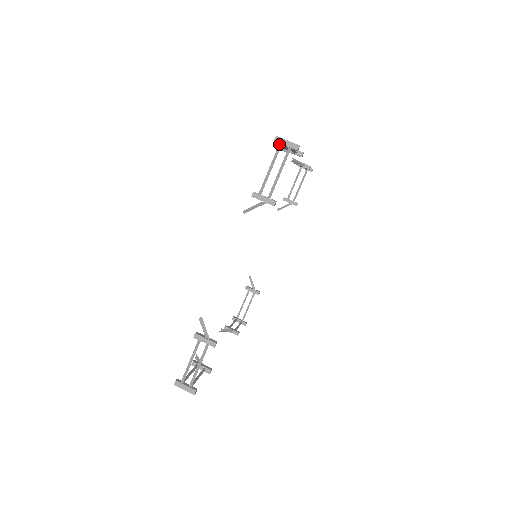
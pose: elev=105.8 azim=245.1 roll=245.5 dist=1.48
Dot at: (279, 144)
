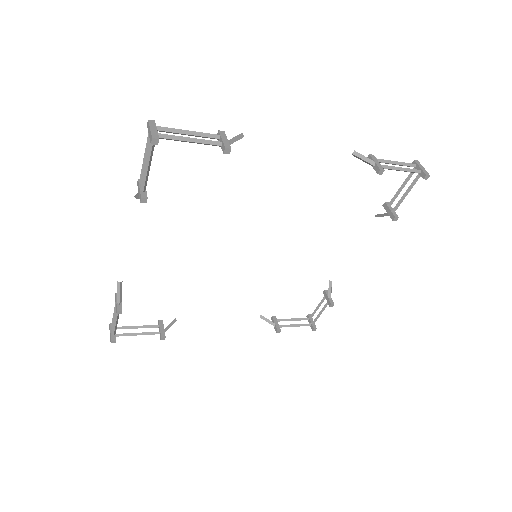
Dot at: (149, 131)
